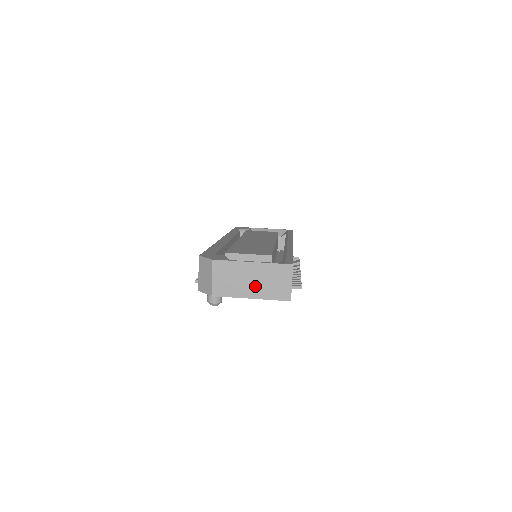
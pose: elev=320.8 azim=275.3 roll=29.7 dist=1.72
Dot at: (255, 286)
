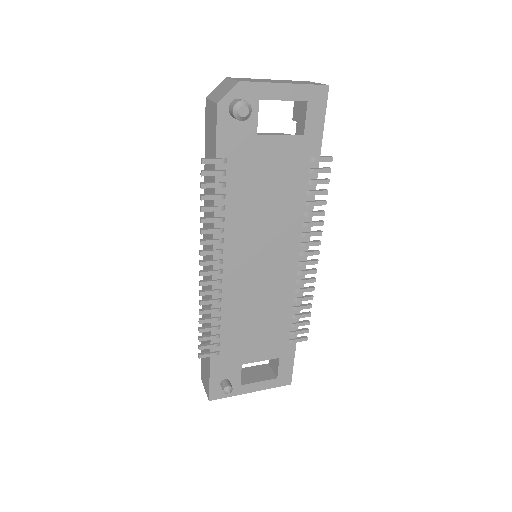
Dot at: (283, 82)
